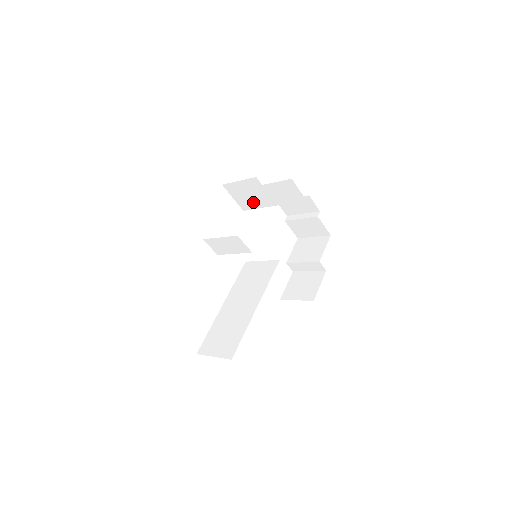
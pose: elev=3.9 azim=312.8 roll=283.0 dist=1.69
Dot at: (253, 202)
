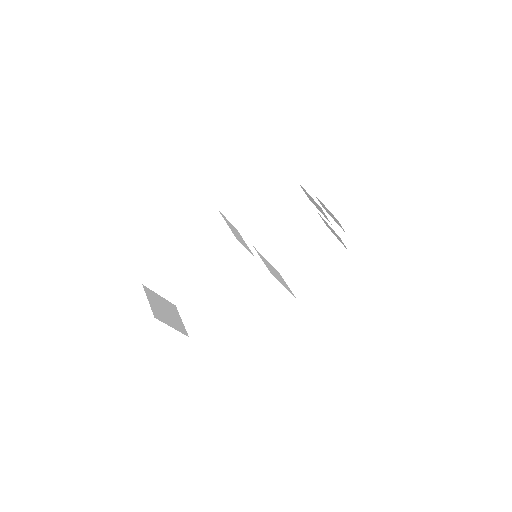
Dot at: occluded
